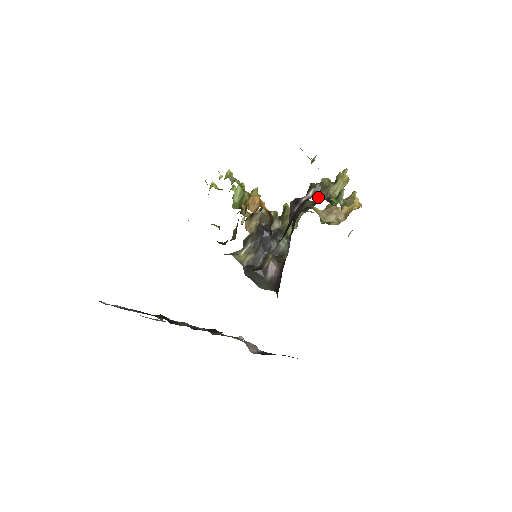
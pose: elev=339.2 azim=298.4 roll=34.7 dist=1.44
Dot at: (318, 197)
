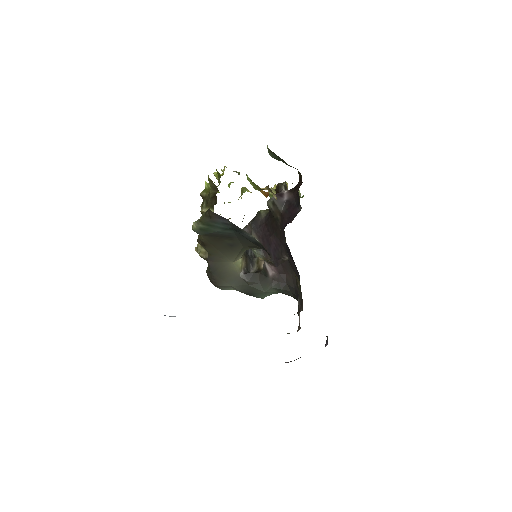
Dot at: occluded
